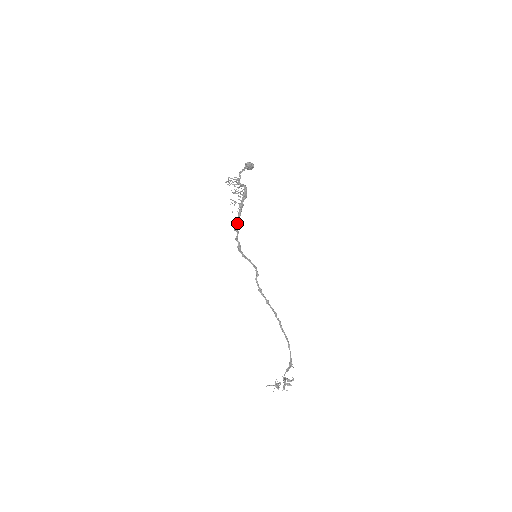
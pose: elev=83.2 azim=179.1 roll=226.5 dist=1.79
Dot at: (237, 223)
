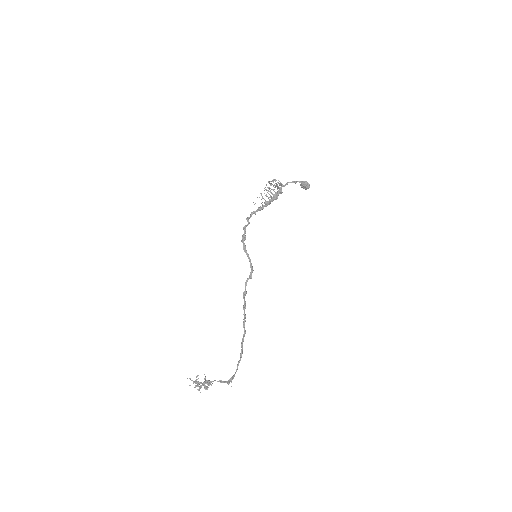
Dot at: (252, 214)
